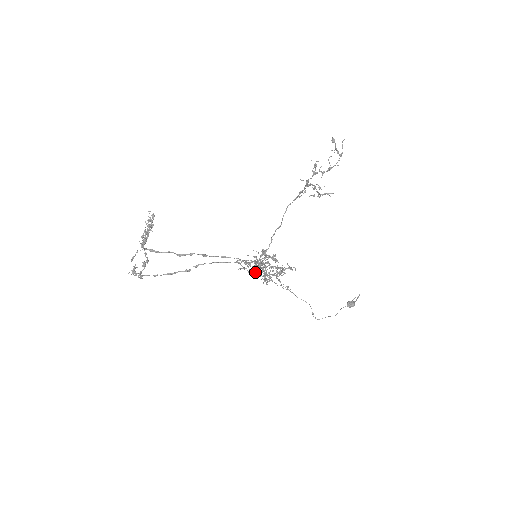
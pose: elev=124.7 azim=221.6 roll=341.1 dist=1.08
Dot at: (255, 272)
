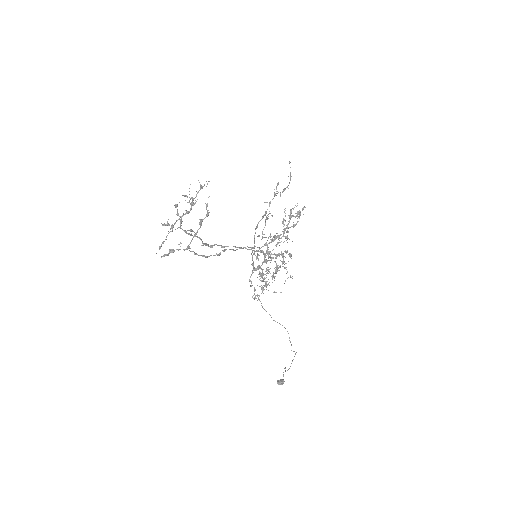
Dot at: (259, 271)
